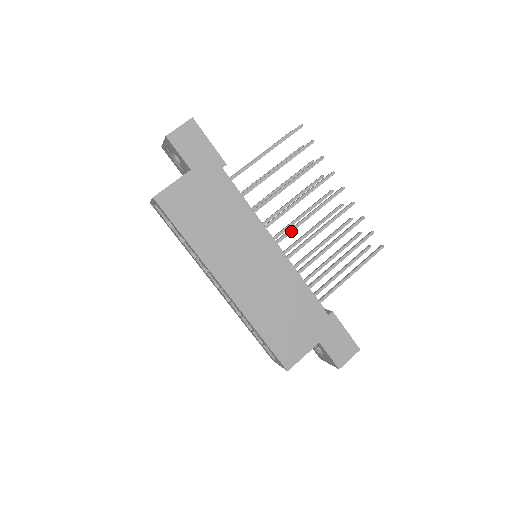
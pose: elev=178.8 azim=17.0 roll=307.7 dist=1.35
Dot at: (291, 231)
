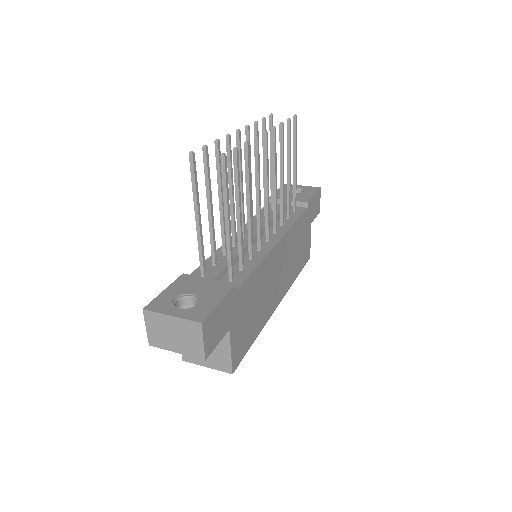
Dot at: (269, 217)
